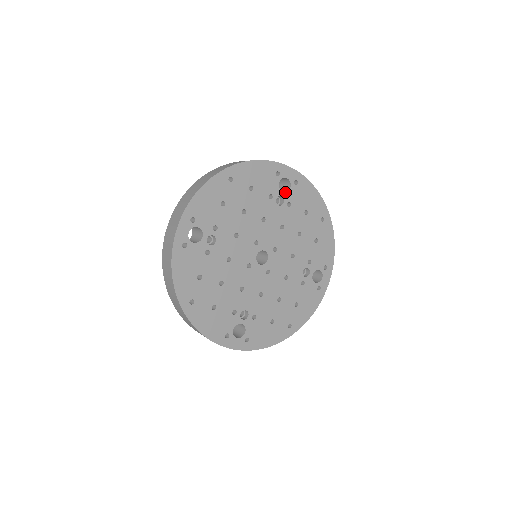
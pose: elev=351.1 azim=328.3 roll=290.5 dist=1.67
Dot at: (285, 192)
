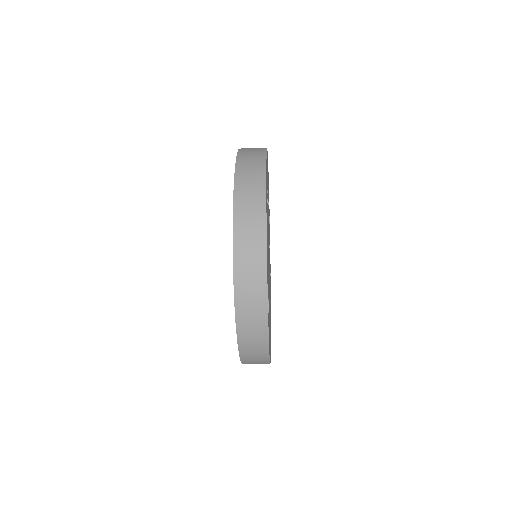
Dot at: (269, 224)
